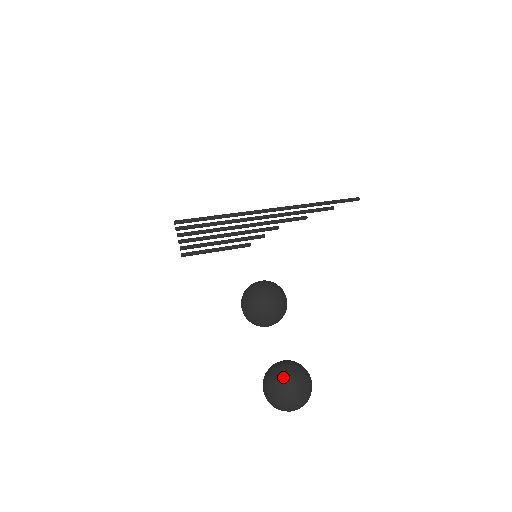
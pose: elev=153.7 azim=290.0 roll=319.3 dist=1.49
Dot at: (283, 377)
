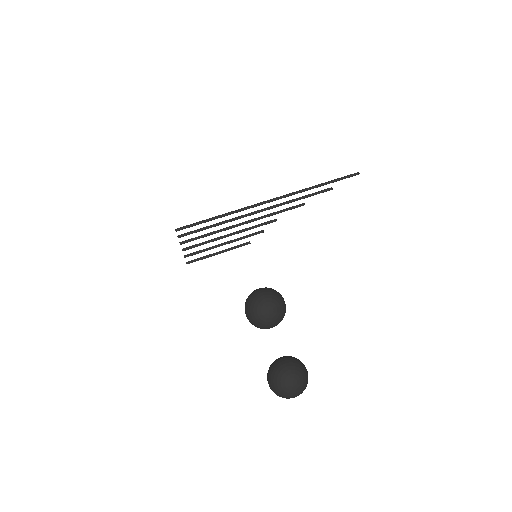
Dot at: (283, 379)
